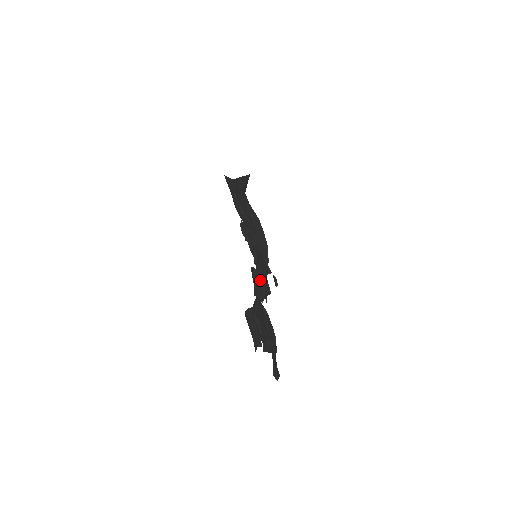
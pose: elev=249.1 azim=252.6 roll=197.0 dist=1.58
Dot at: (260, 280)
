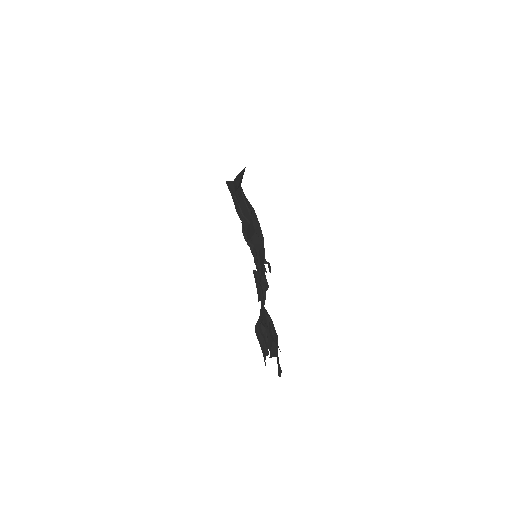
Dot at: (260, 280)
